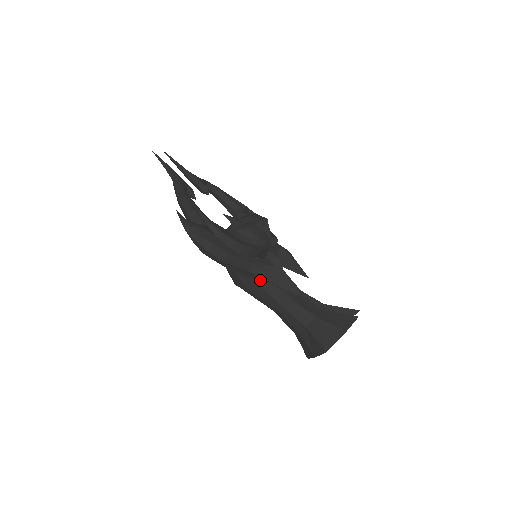
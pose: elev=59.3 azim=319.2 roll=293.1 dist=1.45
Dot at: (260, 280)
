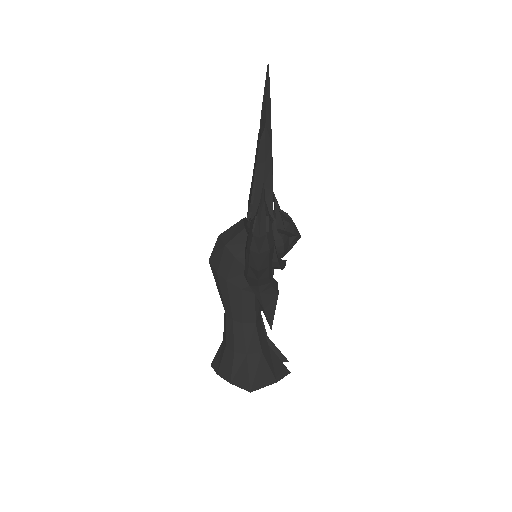
Dot at: (248, 289)
